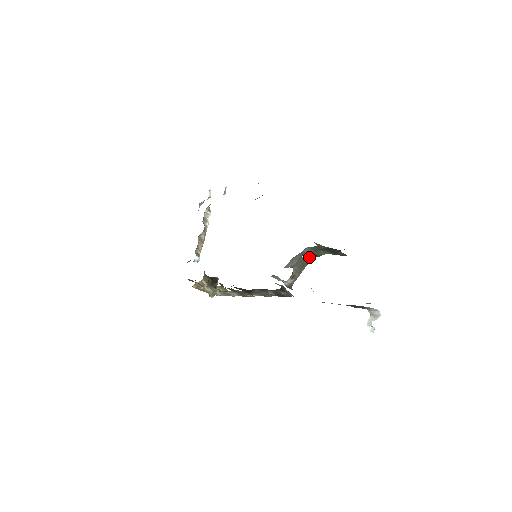
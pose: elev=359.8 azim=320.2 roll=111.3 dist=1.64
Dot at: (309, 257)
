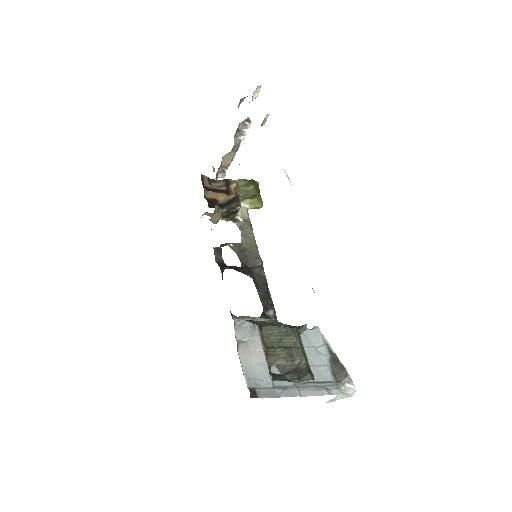
Dot at: occluded
